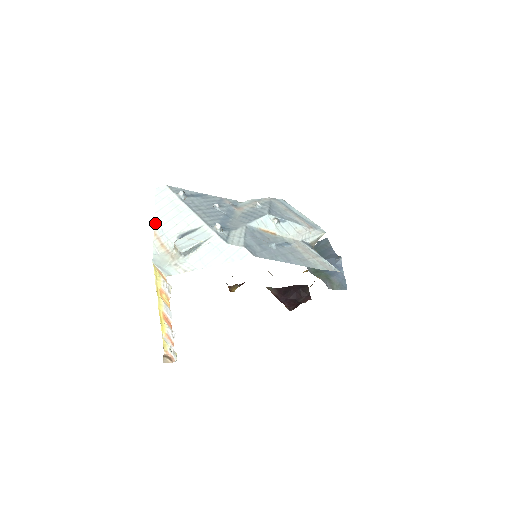
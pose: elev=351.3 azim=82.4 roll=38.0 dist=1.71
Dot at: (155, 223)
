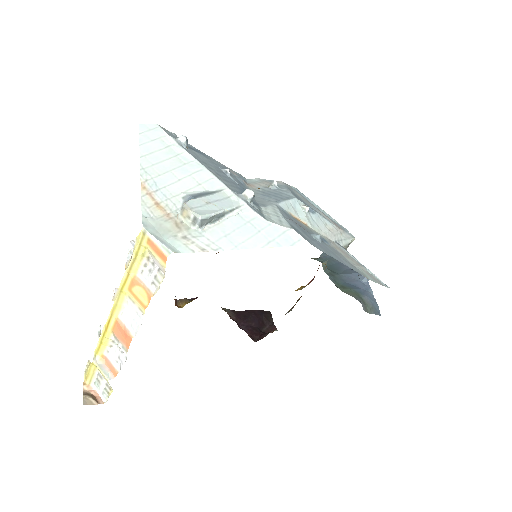
Dot at: (142, 171)
